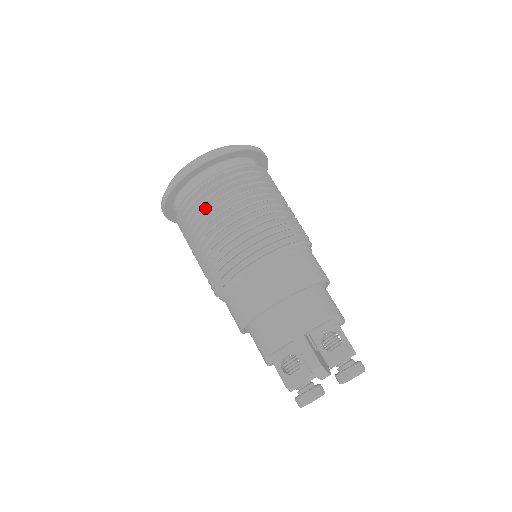
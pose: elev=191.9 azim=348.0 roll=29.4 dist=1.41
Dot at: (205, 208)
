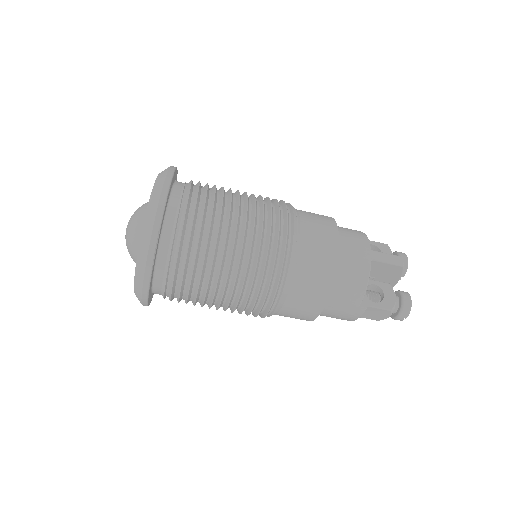
Dot at: (205, 230)
